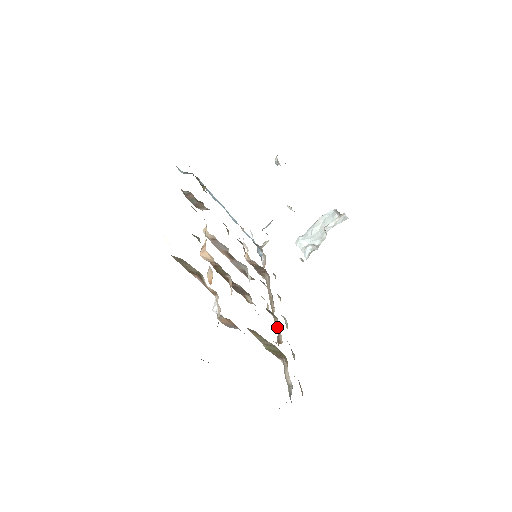
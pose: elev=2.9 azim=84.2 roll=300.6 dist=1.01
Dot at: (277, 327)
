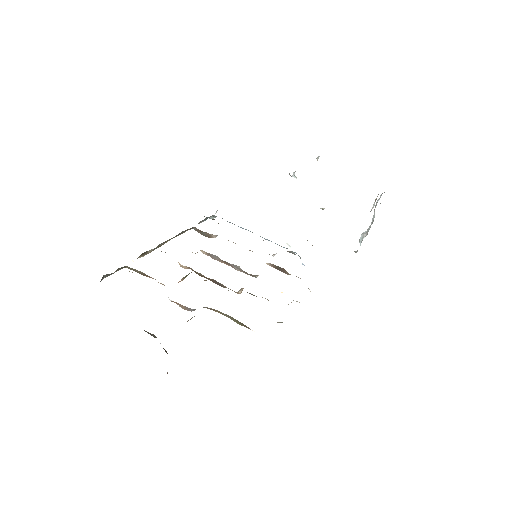
Dot at: occluded
